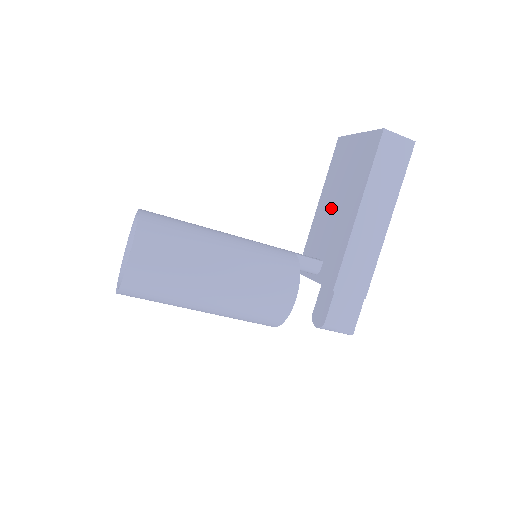
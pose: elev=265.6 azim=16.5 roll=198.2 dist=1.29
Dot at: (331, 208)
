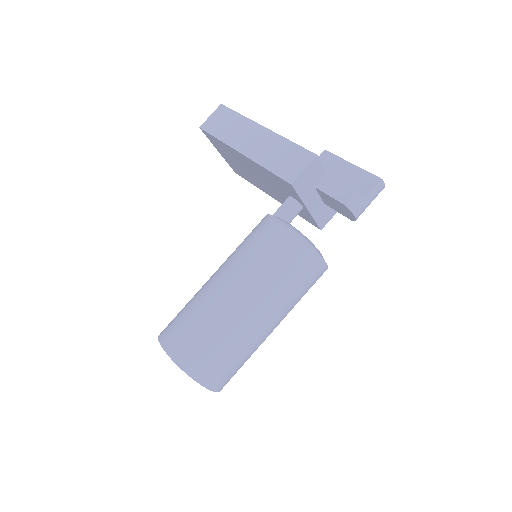
Dot at: (262, 183)
